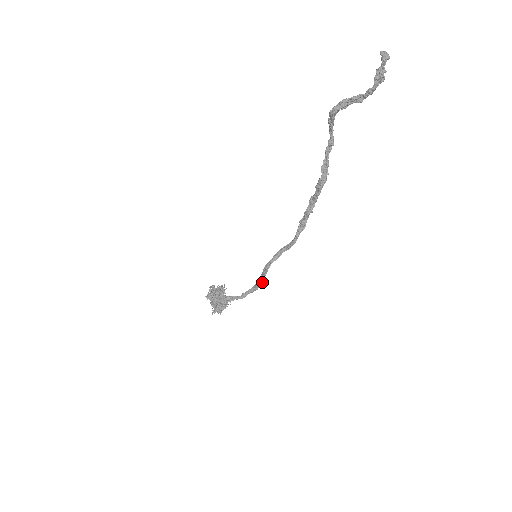
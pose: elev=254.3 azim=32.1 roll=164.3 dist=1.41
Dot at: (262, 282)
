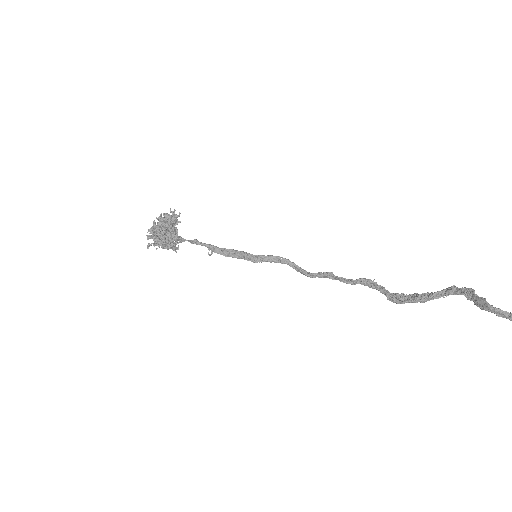
Dot at: (232, 257)
